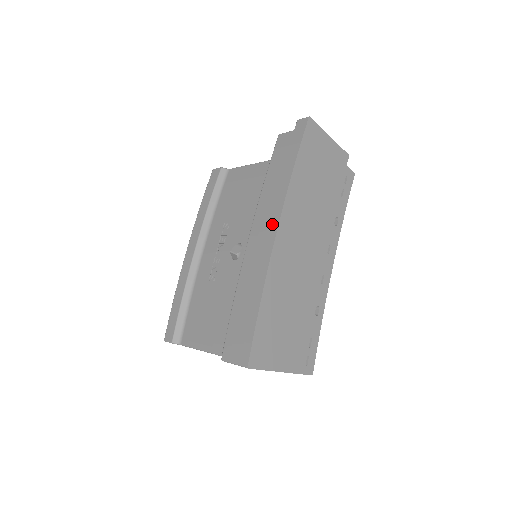
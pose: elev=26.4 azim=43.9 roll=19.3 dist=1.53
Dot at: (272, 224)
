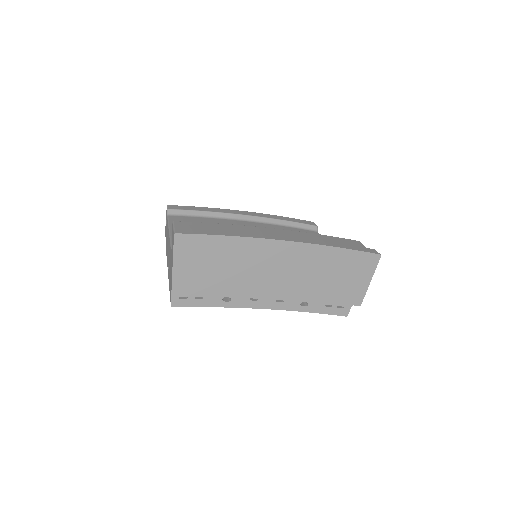
Dot at: (291, 238)
